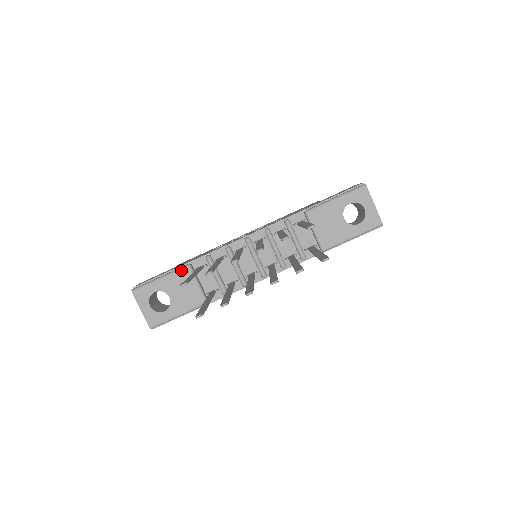
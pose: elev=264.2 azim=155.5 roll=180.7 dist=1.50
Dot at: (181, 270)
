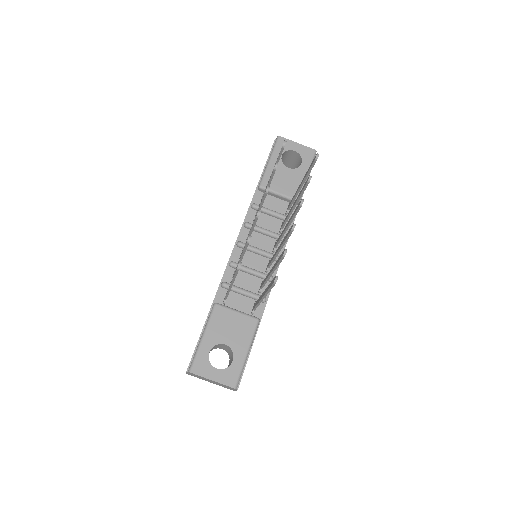
Dot at: (213, 313)
